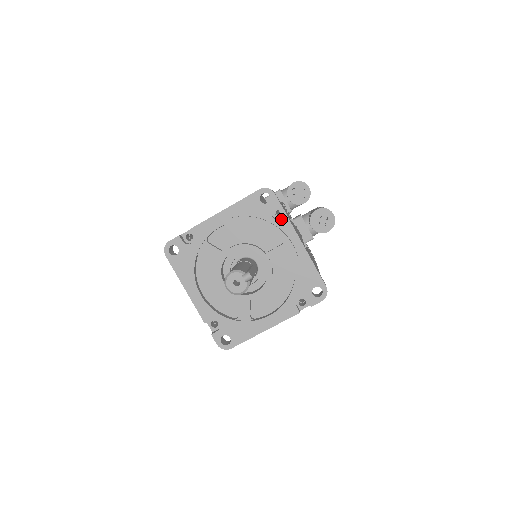
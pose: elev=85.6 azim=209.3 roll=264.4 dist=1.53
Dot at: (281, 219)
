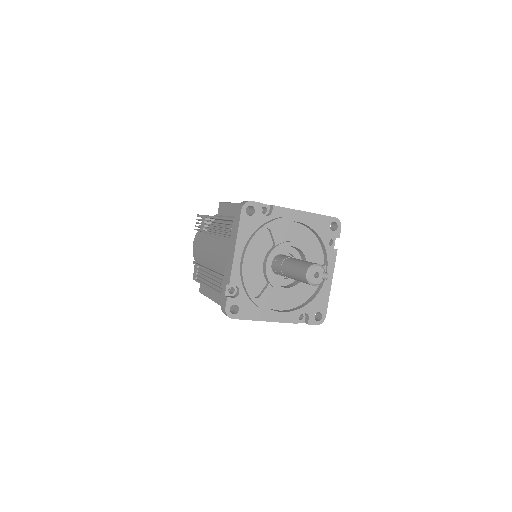
Dot at: (333, 248)
